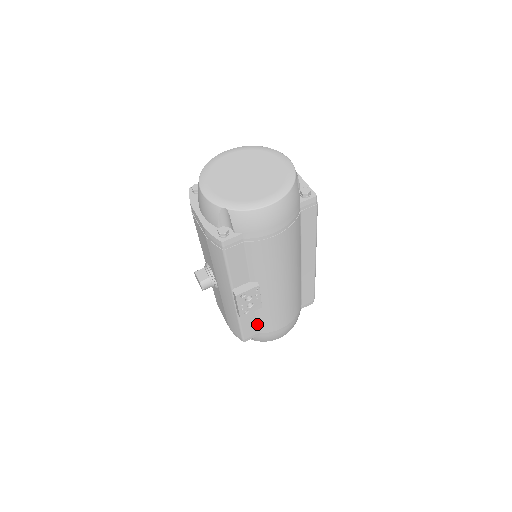
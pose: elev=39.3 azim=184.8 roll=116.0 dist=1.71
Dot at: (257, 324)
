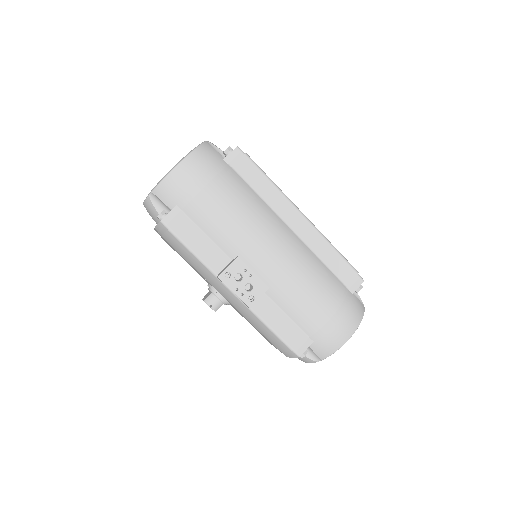
Dot at: (294, 323)
